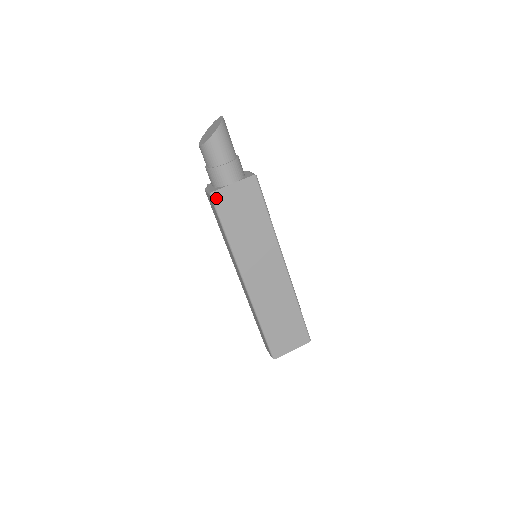
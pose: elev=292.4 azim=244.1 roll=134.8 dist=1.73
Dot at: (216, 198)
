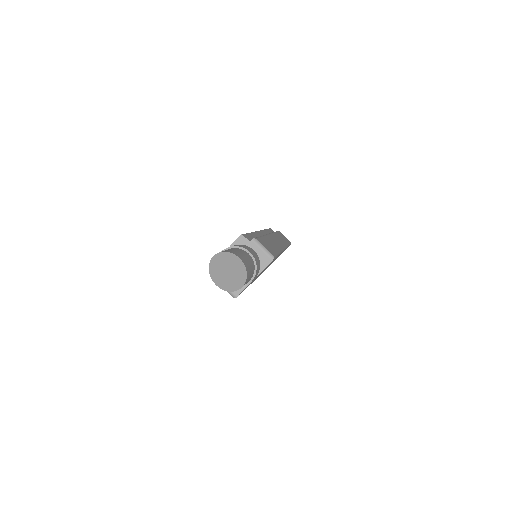
Dot at: occluded
